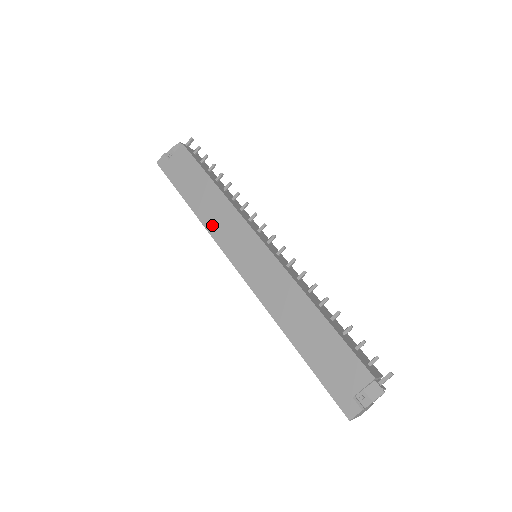
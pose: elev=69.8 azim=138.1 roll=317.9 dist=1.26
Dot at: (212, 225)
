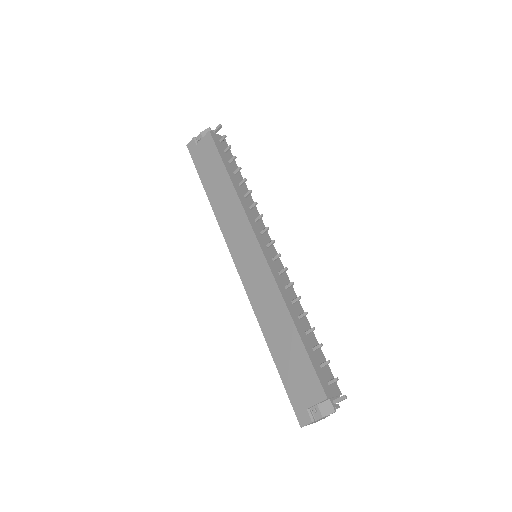
Dot at: (222, 219)
